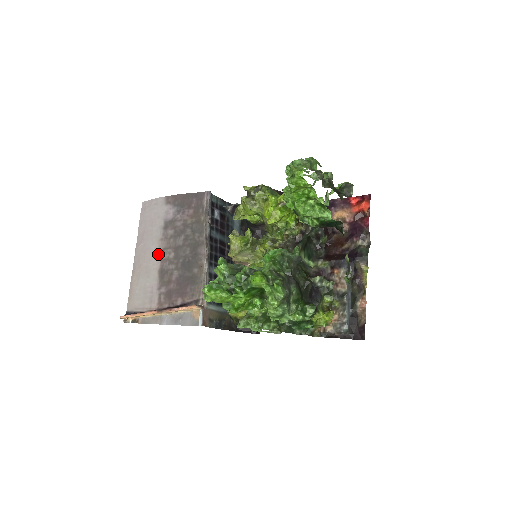
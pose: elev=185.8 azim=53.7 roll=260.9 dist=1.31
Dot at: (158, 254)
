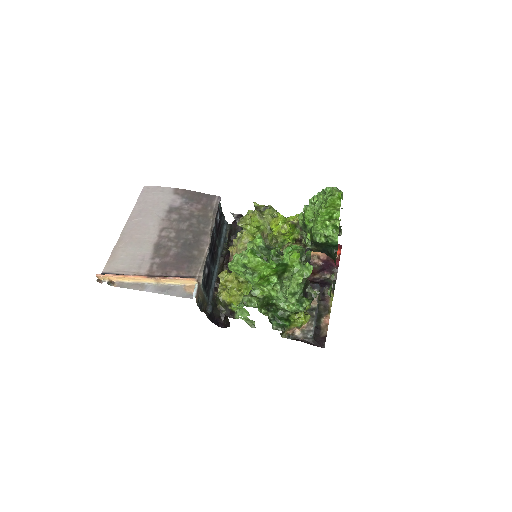
Dot at: (157, 230)
